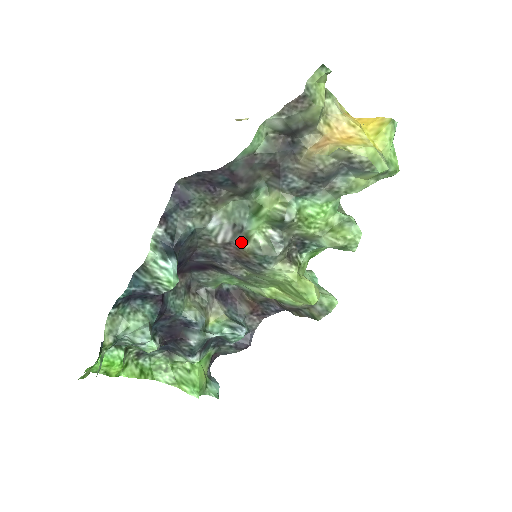
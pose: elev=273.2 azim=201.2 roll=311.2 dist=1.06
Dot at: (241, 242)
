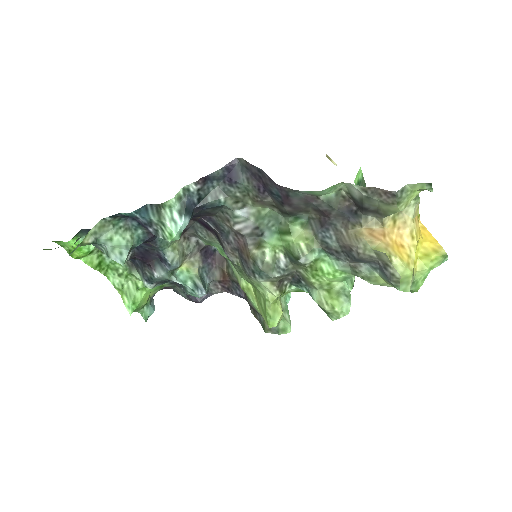
Dot at: (252, 243)
